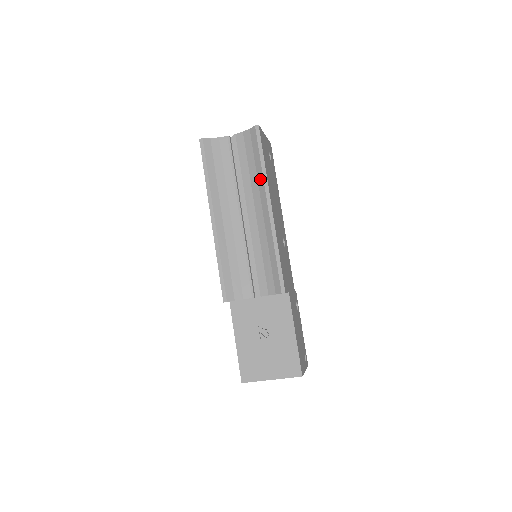
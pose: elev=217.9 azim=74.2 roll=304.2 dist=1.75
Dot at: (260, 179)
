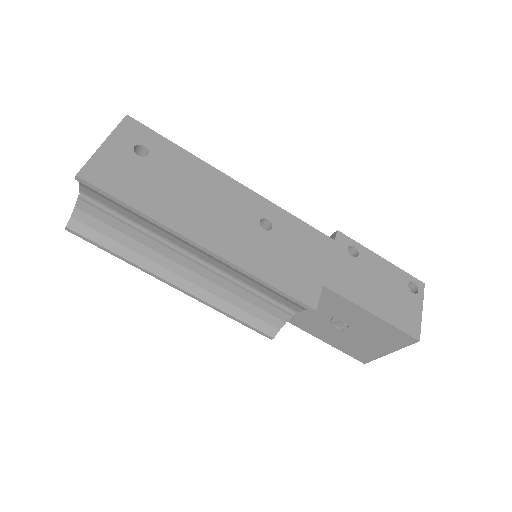
Dot at: occluded
